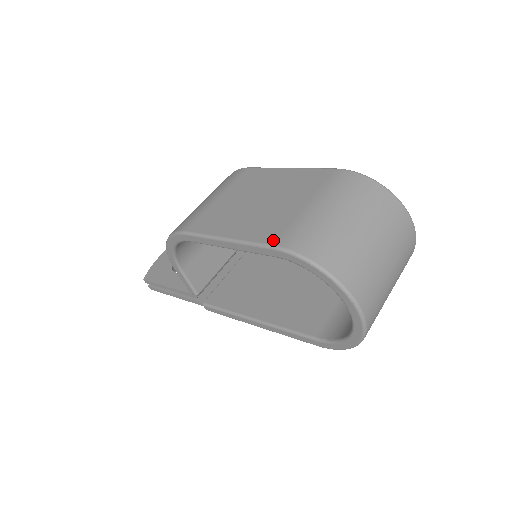
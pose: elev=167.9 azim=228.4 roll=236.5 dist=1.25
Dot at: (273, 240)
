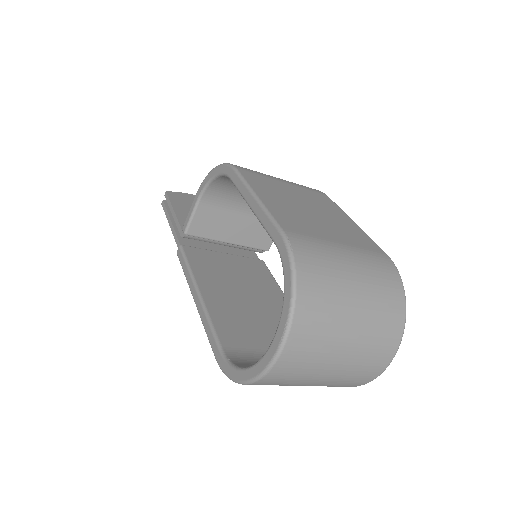
Dot at: (287, 227)
